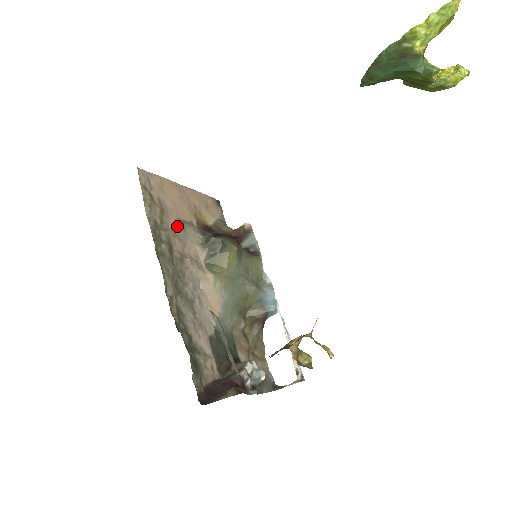
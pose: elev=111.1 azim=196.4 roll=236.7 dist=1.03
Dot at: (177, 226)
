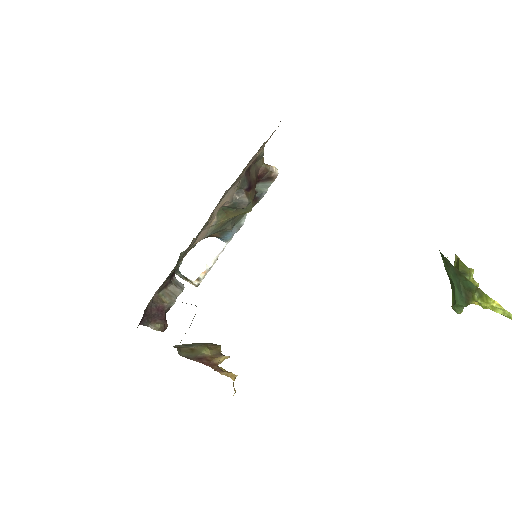
Dot at: occluded
